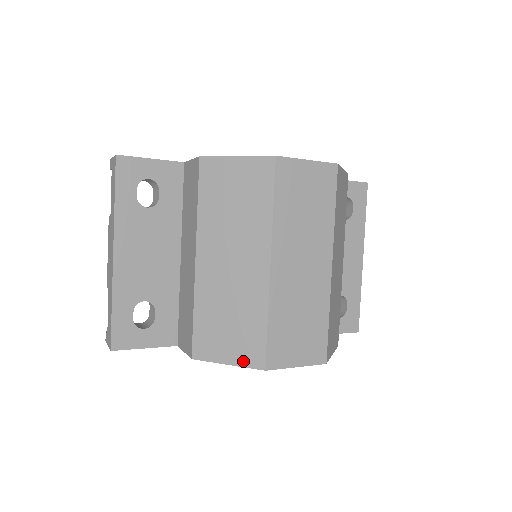
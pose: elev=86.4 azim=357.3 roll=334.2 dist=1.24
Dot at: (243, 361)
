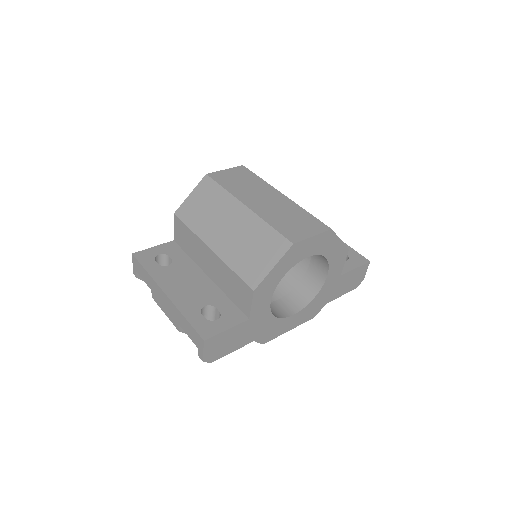
Dot at: (279, 255)
